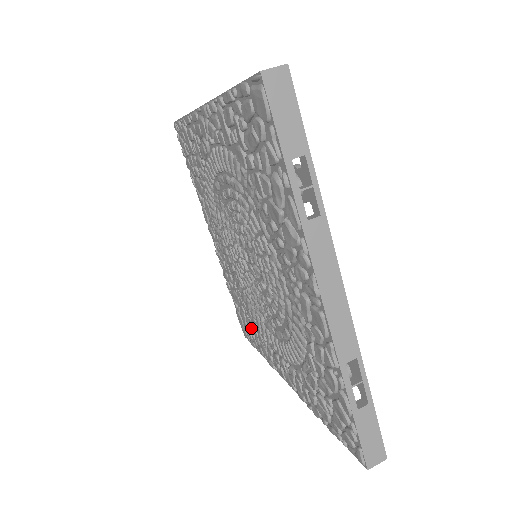
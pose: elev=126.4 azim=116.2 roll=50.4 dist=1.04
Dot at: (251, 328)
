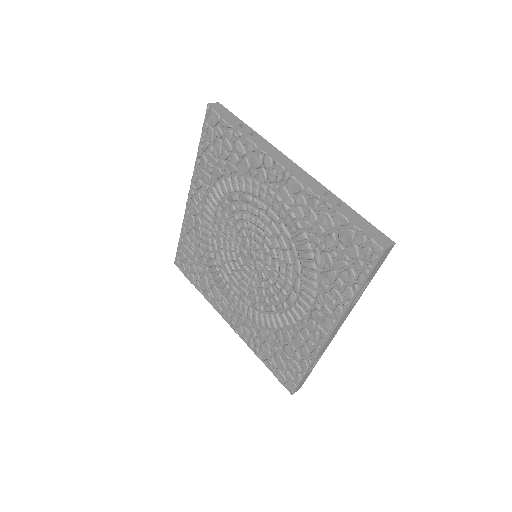
Dot at: (286, 351)
